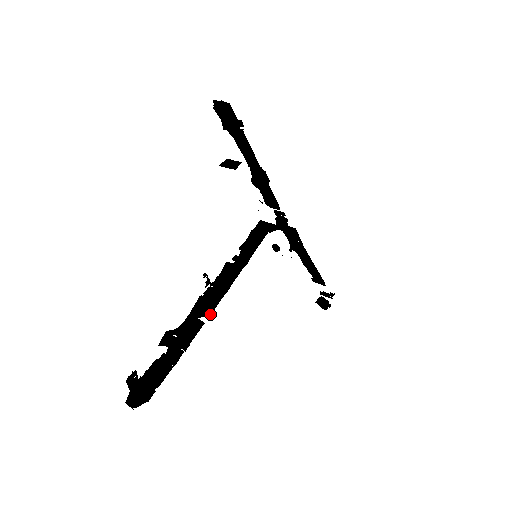
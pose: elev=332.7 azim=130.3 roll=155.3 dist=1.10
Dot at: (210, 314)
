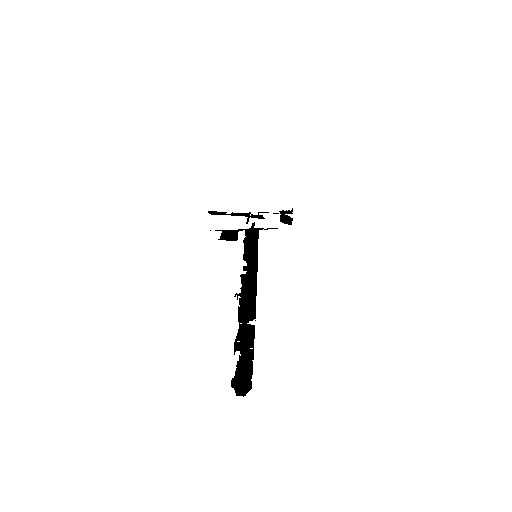
Dot at: (254, 318)
